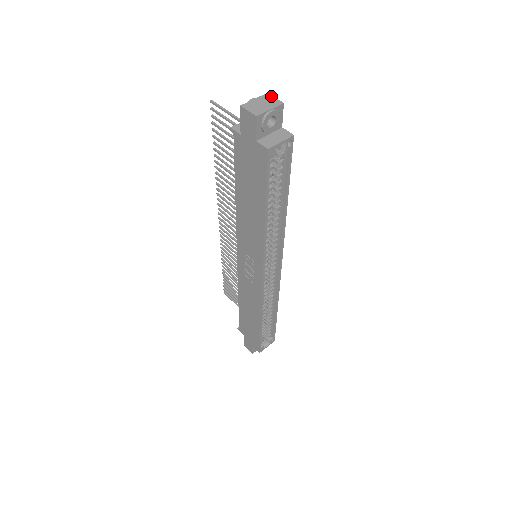
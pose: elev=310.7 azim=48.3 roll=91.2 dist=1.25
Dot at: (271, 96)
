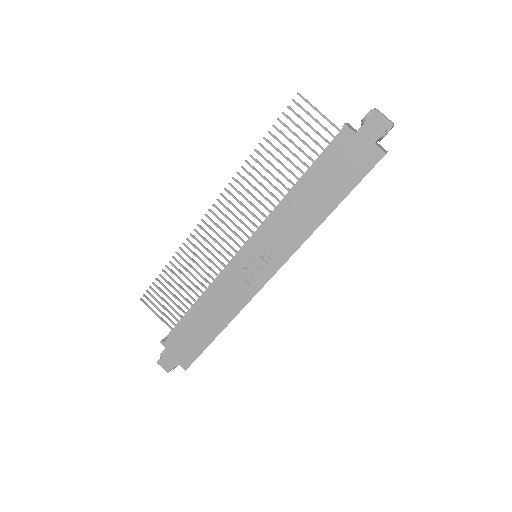
Dot at: (383, 114)
